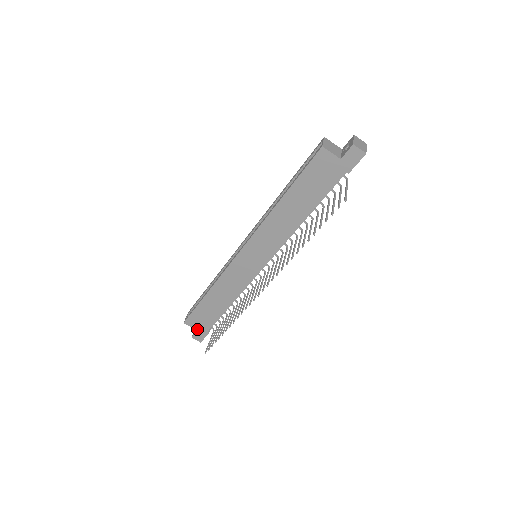
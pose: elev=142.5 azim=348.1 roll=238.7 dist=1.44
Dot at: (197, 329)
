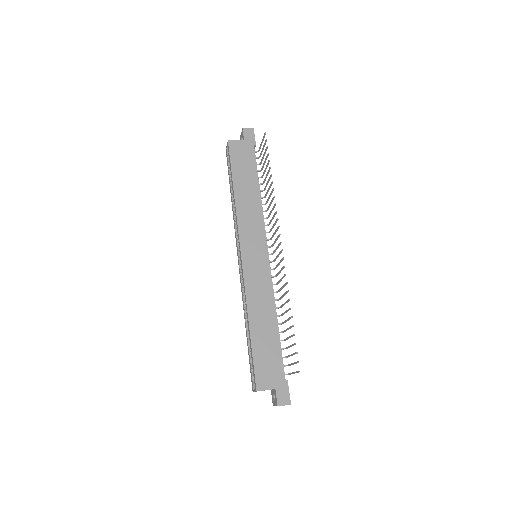
Dot at: (274, 387)
